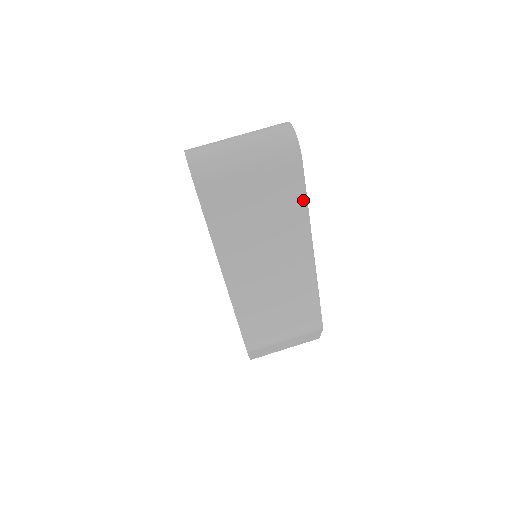
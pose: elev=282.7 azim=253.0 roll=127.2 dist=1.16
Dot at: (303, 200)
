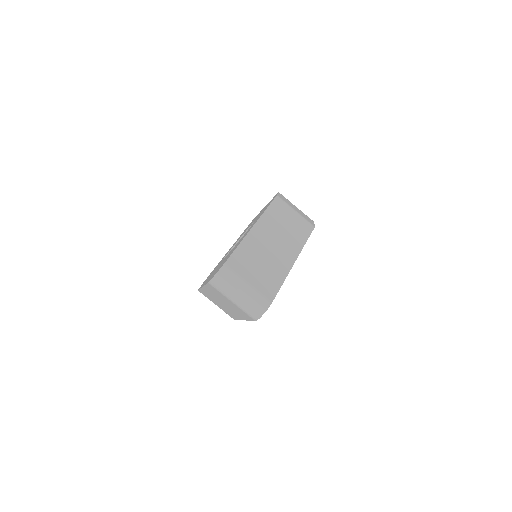
Dot at: (249, 319)
